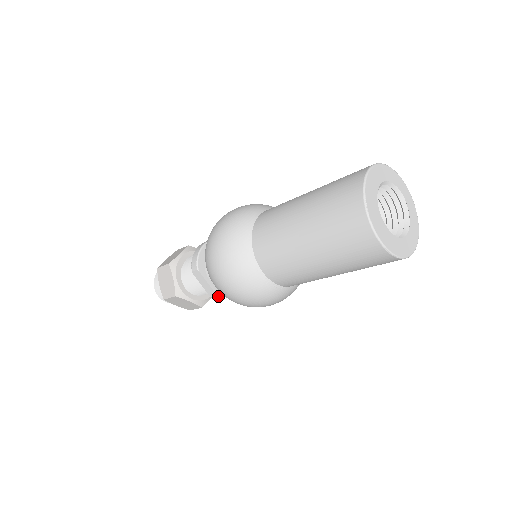
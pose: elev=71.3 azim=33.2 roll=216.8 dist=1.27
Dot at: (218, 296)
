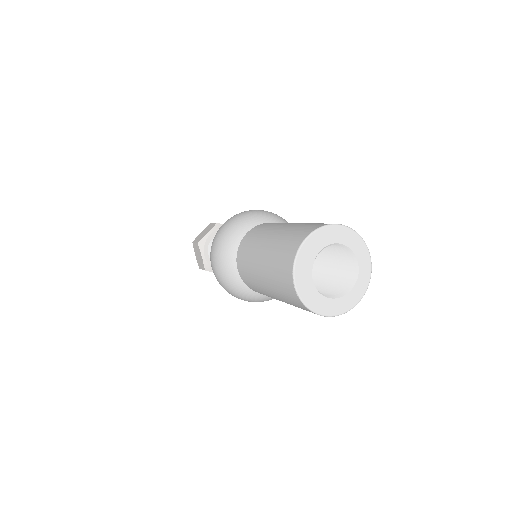
Dot at: occluded
